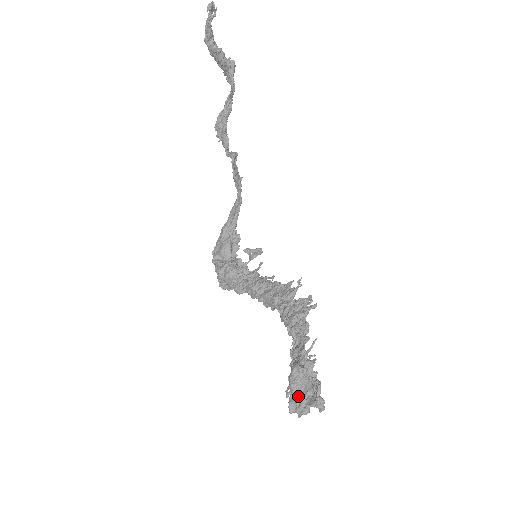
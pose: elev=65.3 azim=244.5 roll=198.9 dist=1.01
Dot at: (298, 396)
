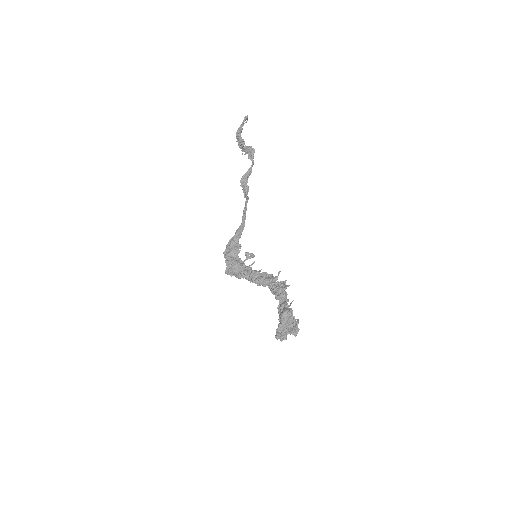
Dot at: (285, 327)
